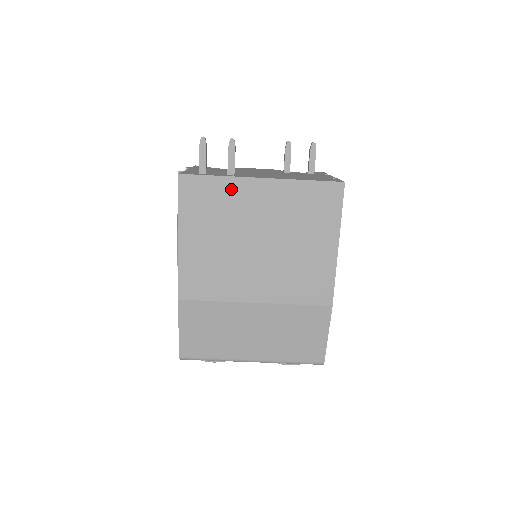
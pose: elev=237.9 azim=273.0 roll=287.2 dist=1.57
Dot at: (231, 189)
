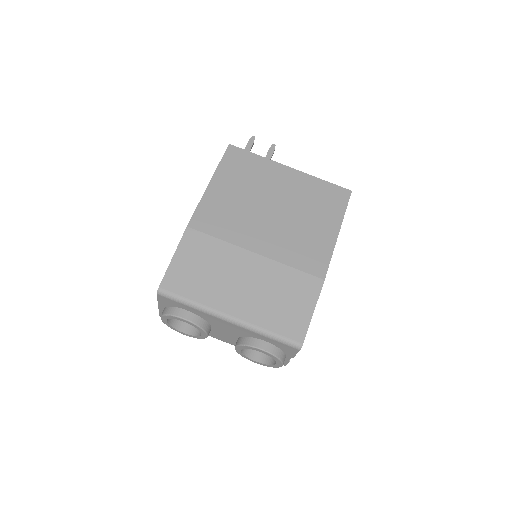
Dot at: (265, 166)
